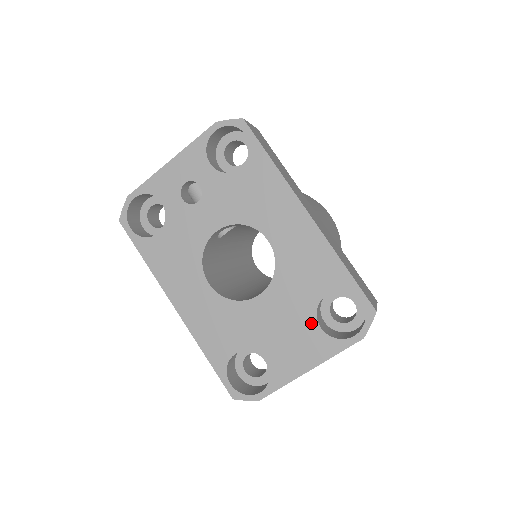
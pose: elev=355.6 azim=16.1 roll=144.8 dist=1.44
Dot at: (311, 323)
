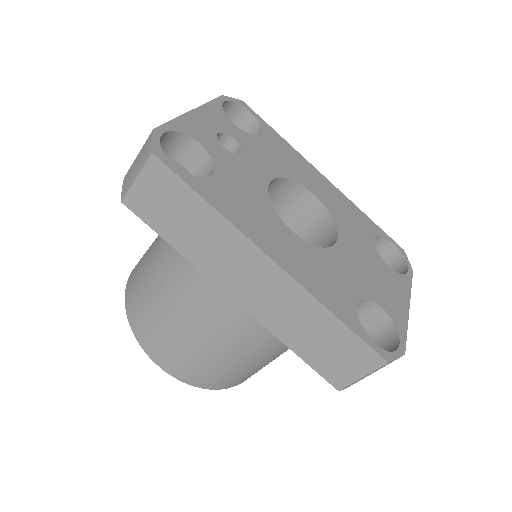
Dot at: (382, 263)
